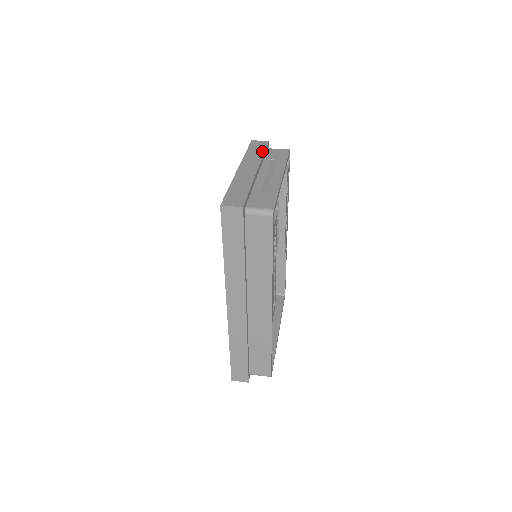
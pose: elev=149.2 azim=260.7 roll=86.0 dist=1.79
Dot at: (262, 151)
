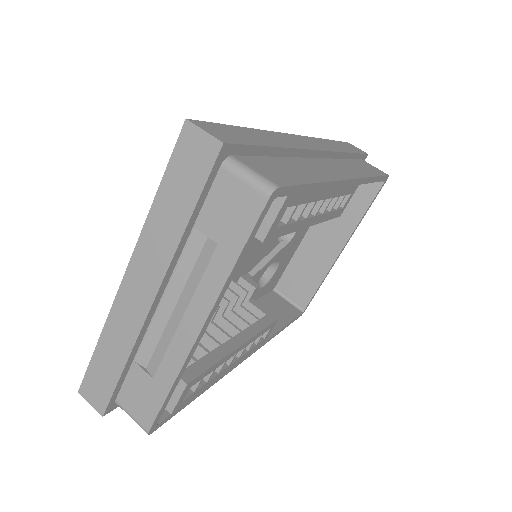
Dot at: (186, 210)
